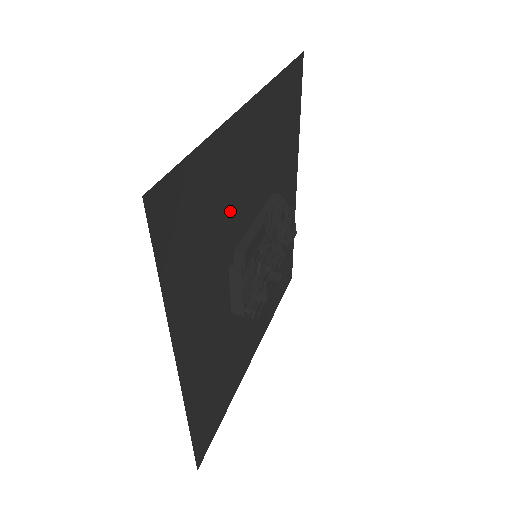
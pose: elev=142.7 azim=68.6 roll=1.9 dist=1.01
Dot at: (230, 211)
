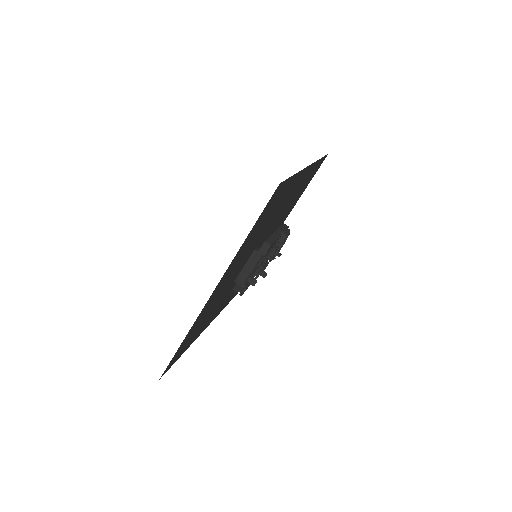
Dot at: (272, 218)
